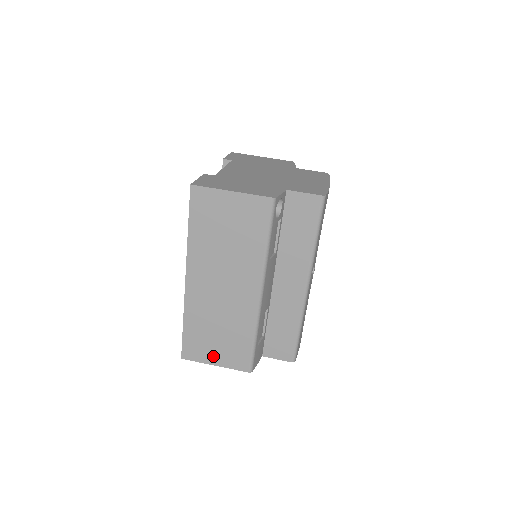
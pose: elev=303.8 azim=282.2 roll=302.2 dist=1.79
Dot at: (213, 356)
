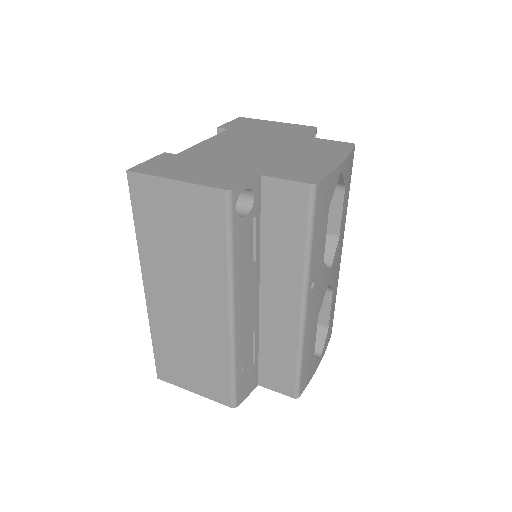
Dot at: (190, 382)
